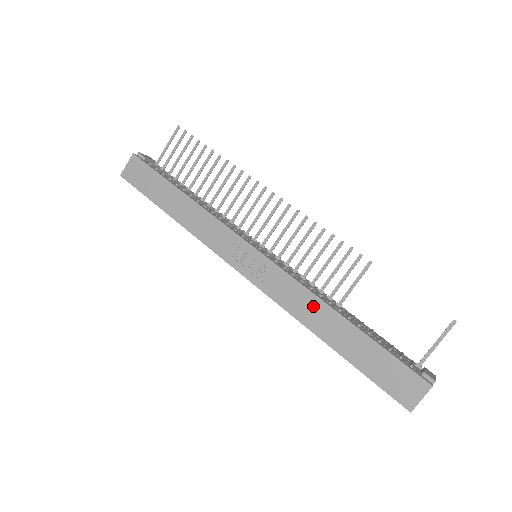
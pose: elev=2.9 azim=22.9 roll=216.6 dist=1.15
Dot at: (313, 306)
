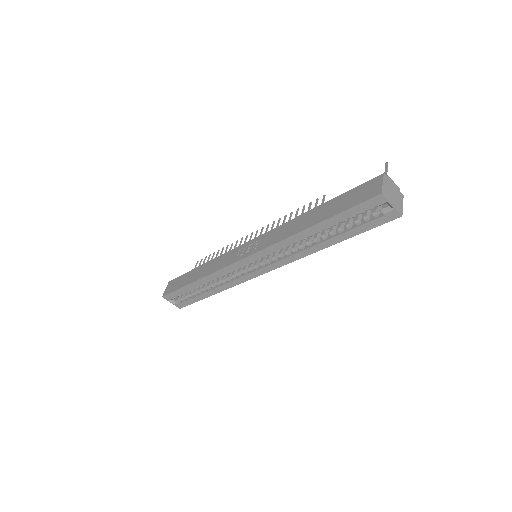
Dot at: (292, 224)
